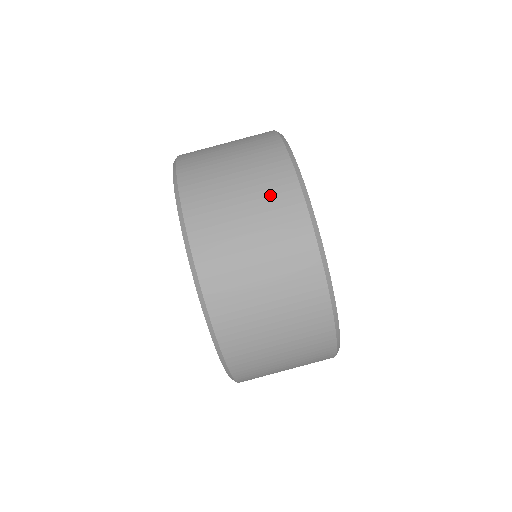
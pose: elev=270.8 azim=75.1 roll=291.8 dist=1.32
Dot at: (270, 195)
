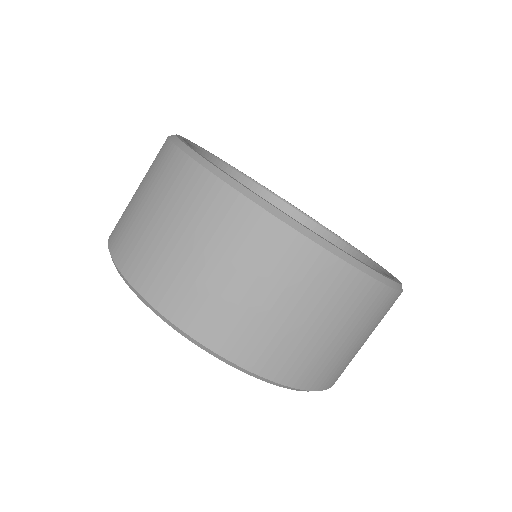
Dot at: (267, 260)
